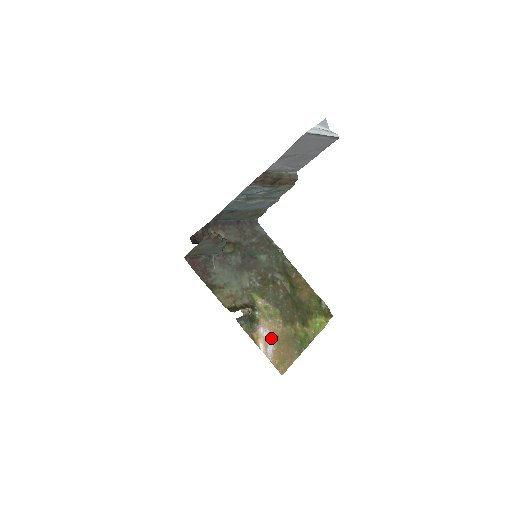
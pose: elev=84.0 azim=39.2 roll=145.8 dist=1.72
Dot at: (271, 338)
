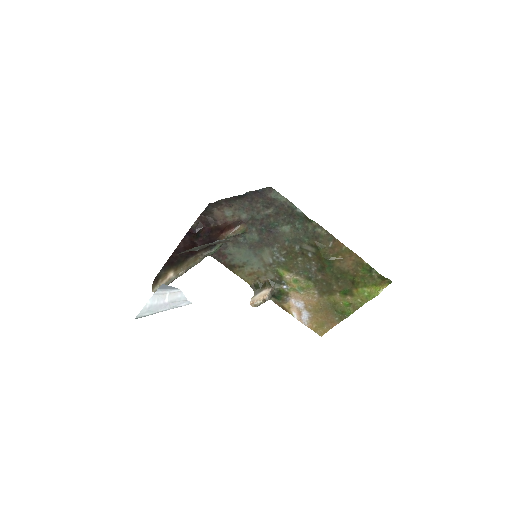
Dot at: (305, 307)
